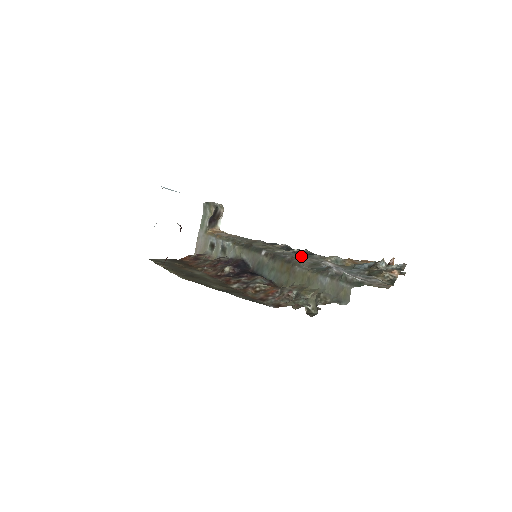
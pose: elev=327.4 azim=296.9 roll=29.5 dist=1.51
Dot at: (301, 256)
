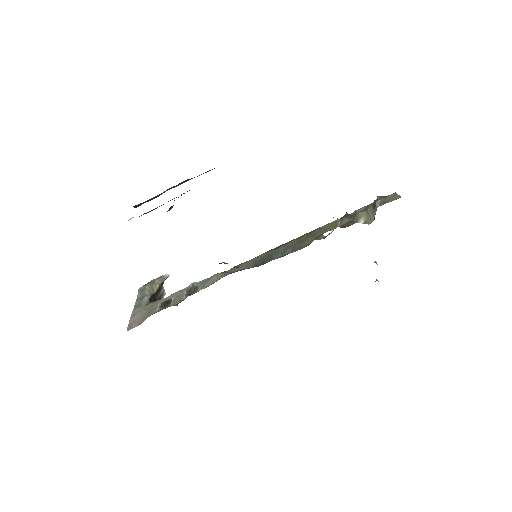
Dot at: occluded
